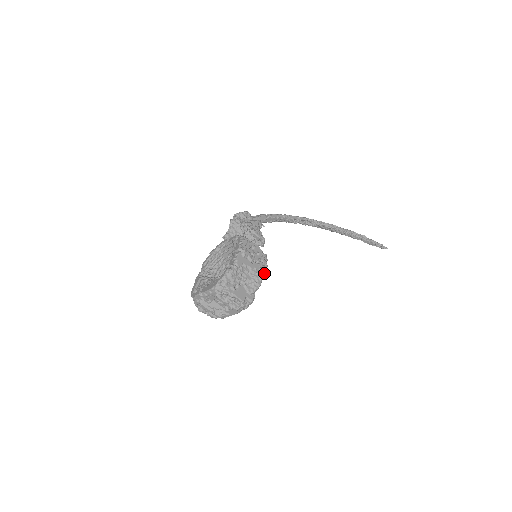
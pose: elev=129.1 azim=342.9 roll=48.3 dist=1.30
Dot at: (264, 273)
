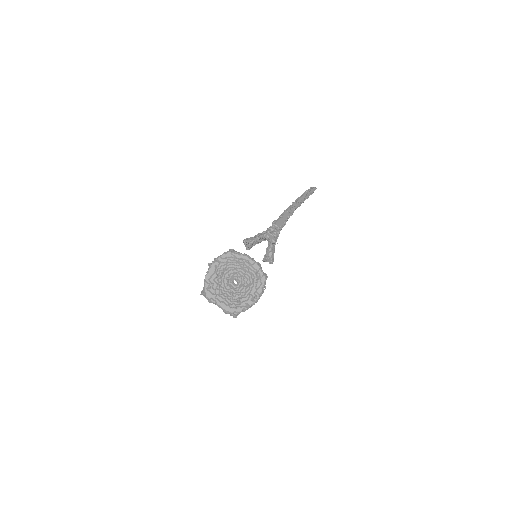
Dot at: occluded
